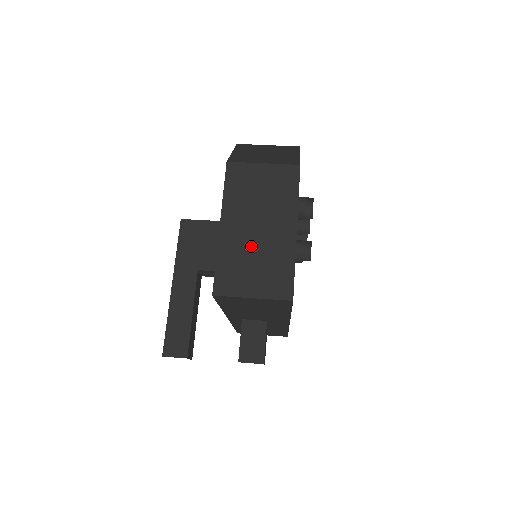
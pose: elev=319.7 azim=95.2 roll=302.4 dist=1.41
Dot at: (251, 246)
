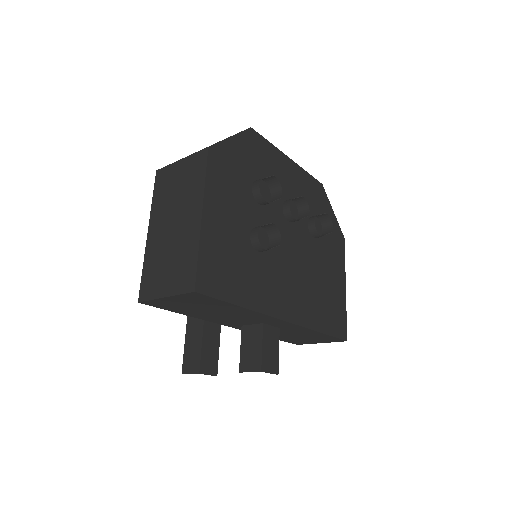
Dot at: (167, 245)
